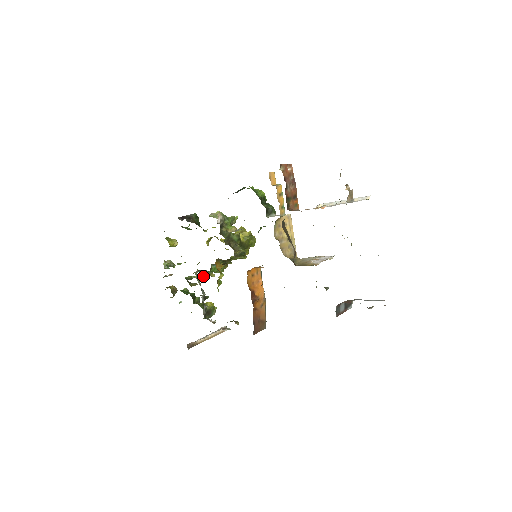
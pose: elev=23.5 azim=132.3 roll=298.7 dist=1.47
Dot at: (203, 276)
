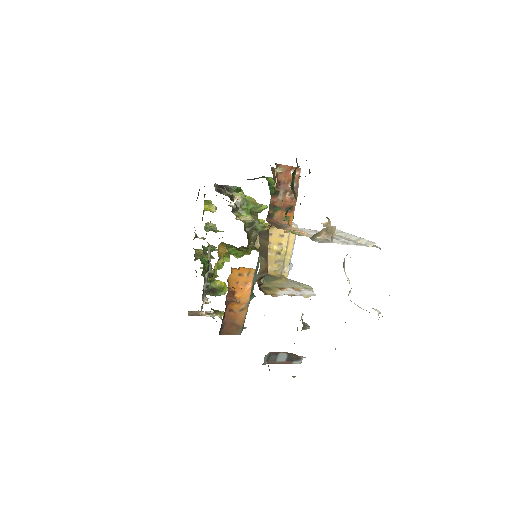
Dot at: occluded
